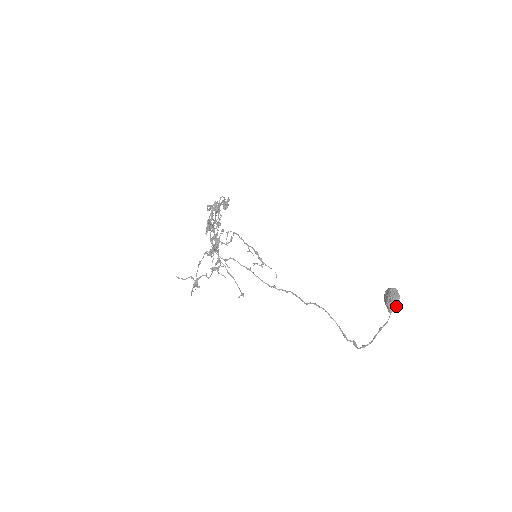
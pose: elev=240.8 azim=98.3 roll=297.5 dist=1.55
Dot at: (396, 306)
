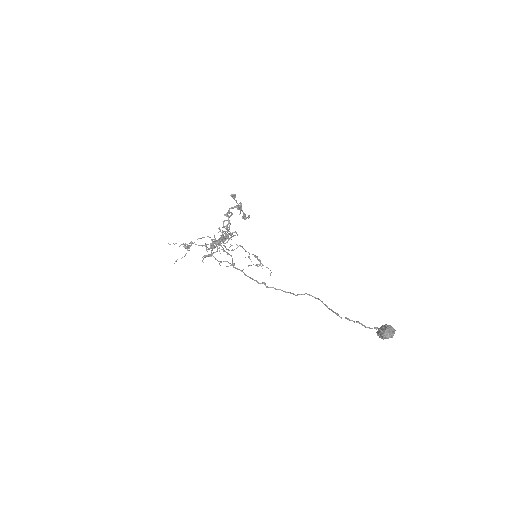
Dot at: (391, 333)
